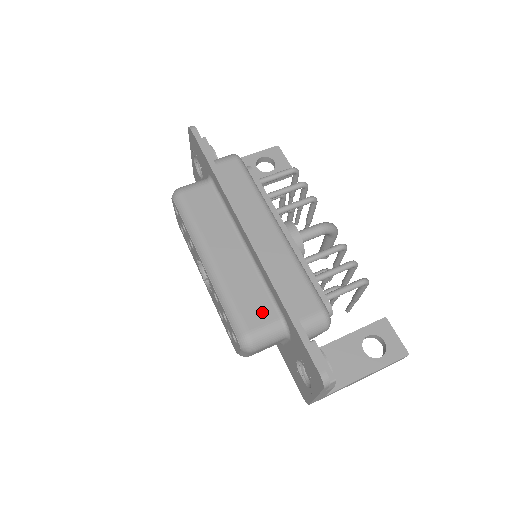
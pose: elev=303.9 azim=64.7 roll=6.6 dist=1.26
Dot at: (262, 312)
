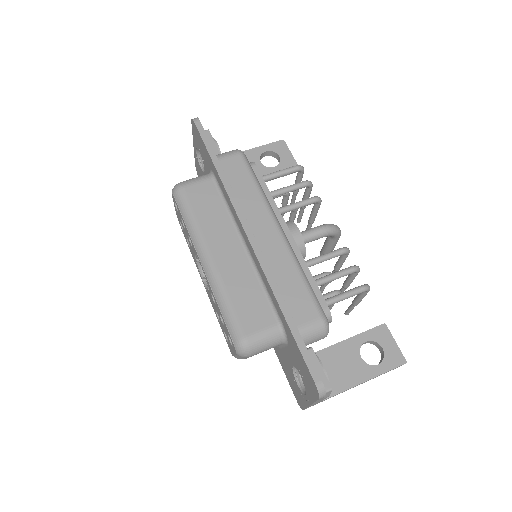
Dot at: (260, 317)
